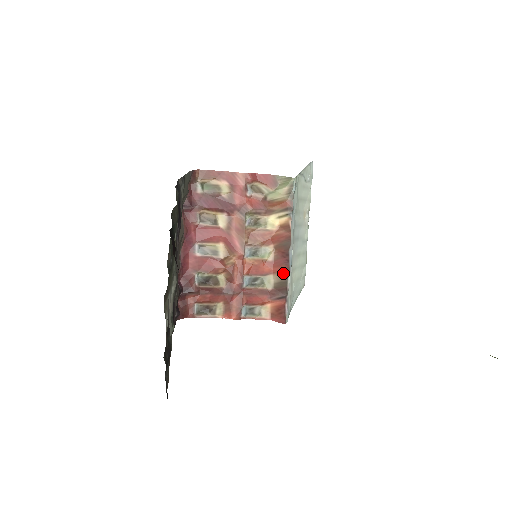
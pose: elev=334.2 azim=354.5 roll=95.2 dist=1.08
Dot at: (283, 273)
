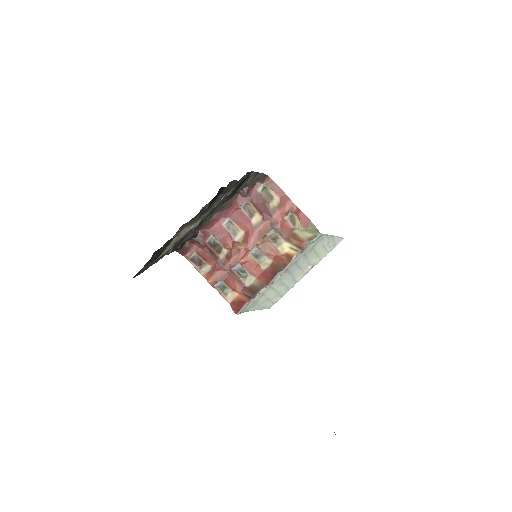
Dot at: (263, 283)
